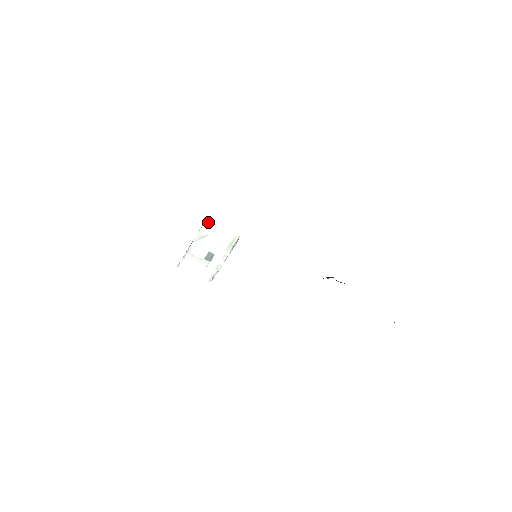
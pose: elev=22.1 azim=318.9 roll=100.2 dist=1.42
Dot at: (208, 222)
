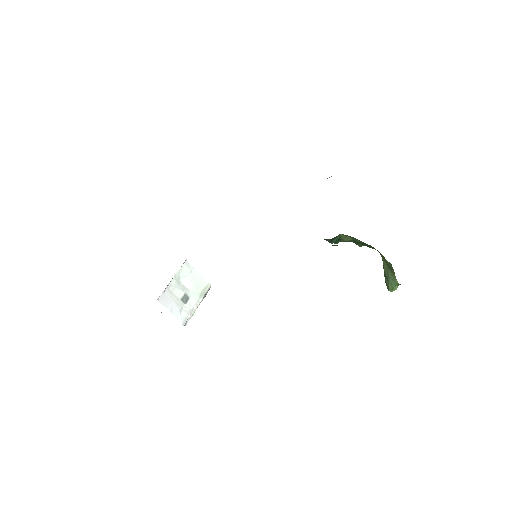
Dot at: (187, 263)
